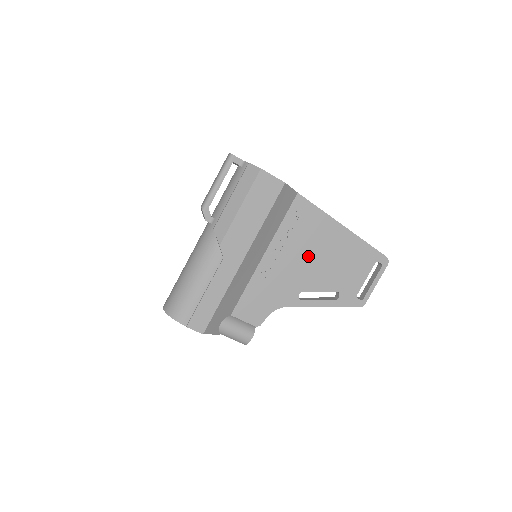
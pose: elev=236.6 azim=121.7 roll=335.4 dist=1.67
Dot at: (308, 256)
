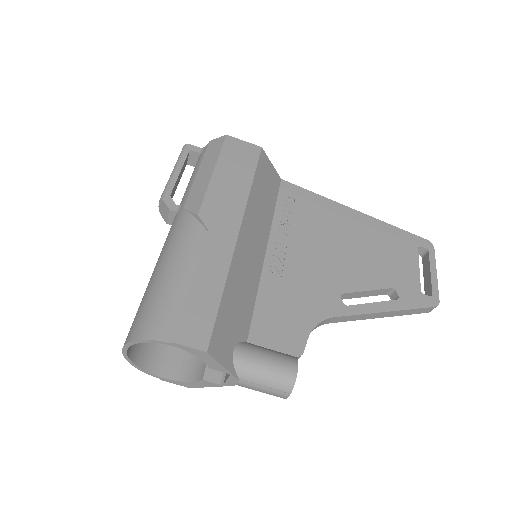
Dot at: (328, 246)
